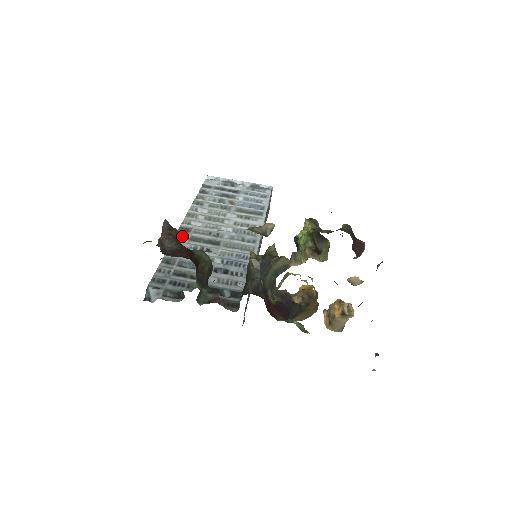
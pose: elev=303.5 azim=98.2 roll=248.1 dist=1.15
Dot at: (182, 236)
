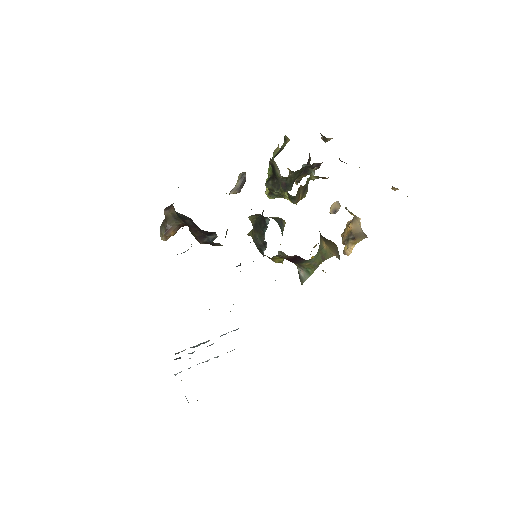
Dot at: occluded
